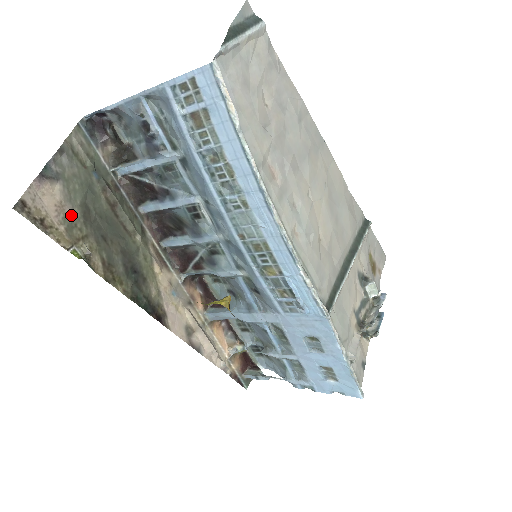
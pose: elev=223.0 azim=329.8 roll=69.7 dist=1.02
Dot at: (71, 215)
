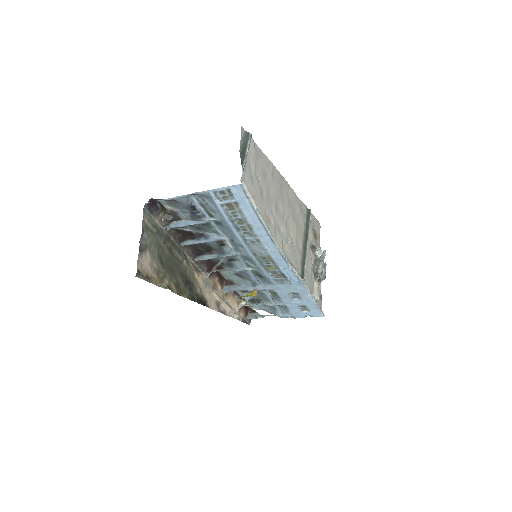
Dot at: (156, 266)
